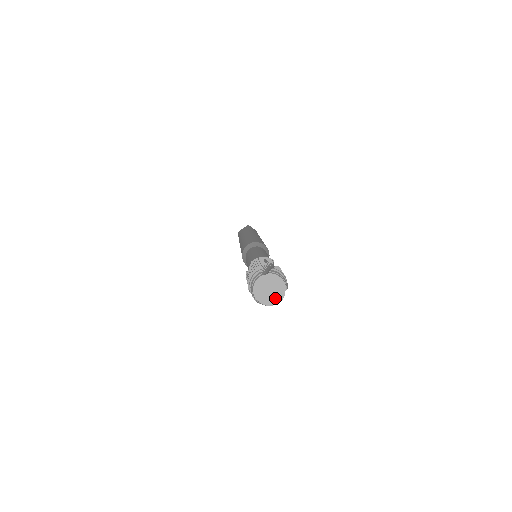
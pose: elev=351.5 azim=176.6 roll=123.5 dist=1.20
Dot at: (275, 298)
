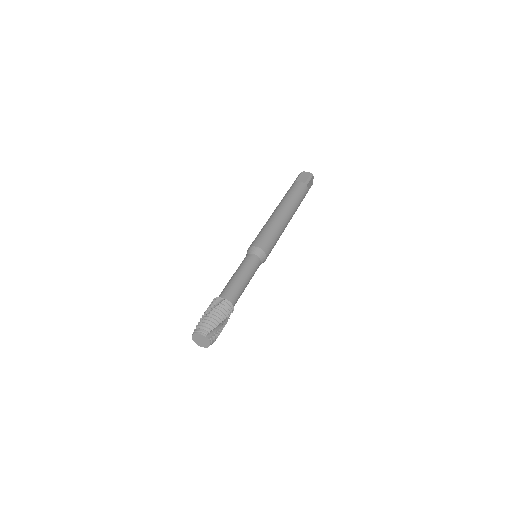
Dot at: (206, 342)
